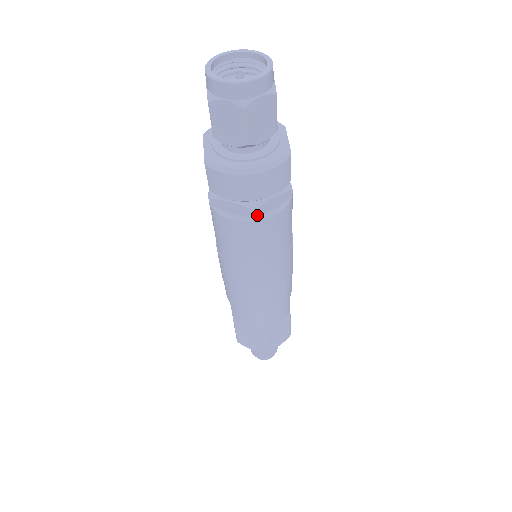
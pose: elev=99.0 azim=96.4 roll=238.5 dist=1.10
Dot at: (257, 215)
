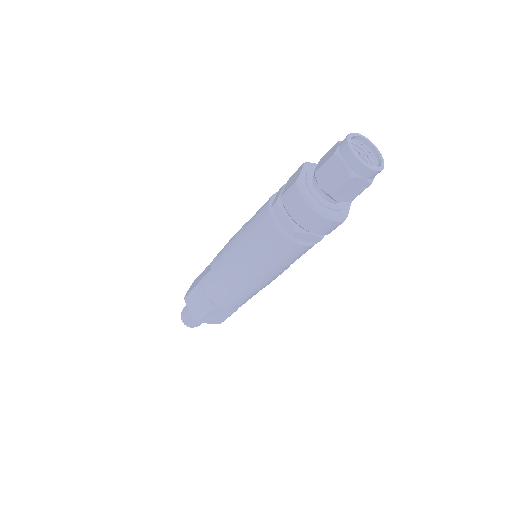
Dot at: (294, 236)
